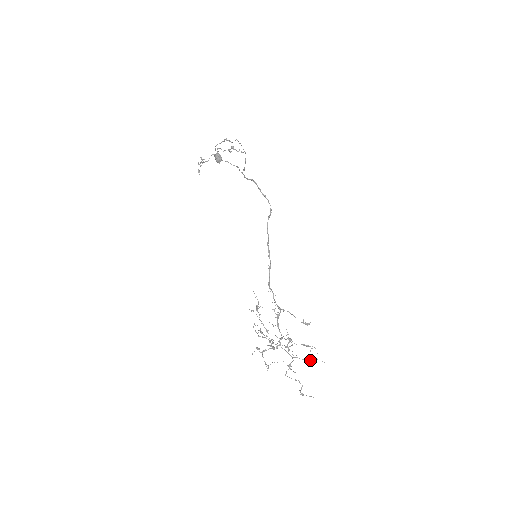
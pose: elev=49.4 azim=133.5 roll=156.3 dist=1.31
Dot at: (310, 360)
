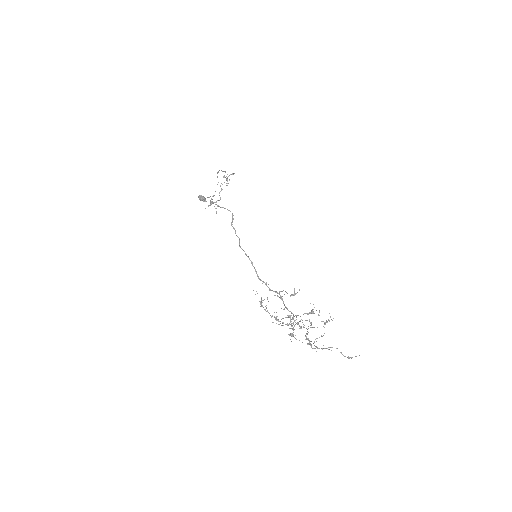
Dot at: occluded
